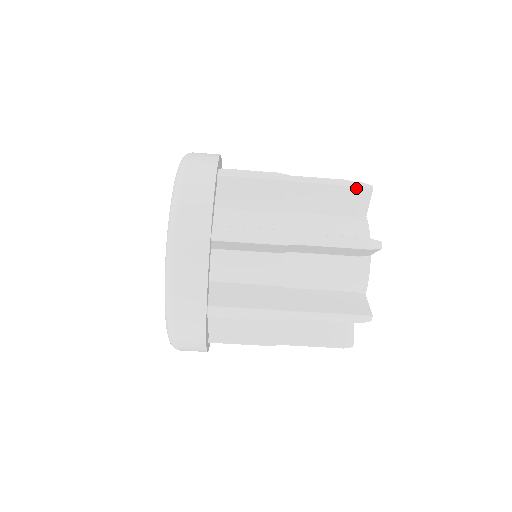
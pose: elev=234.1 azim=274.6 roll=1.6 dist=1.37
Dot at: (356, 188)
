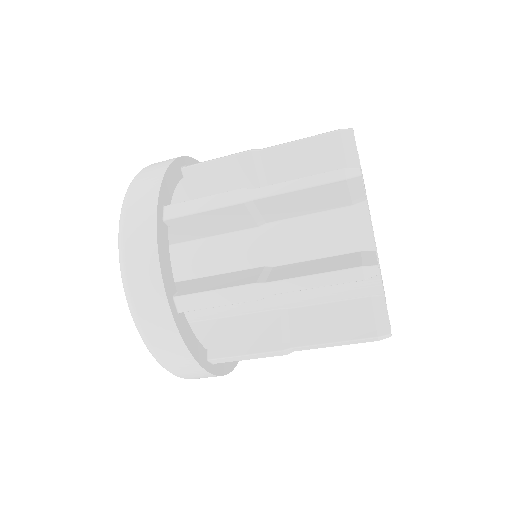
Dot at: (354, 281)
